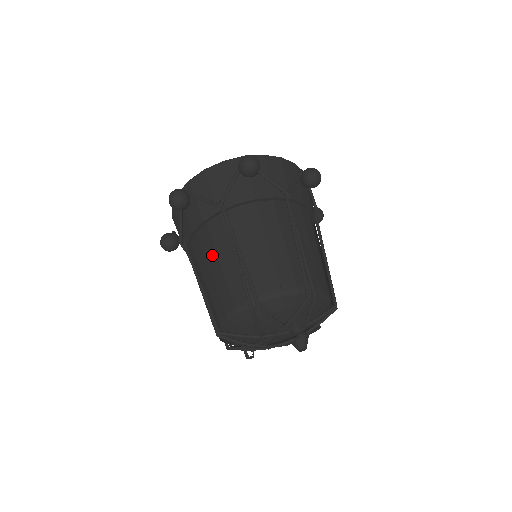
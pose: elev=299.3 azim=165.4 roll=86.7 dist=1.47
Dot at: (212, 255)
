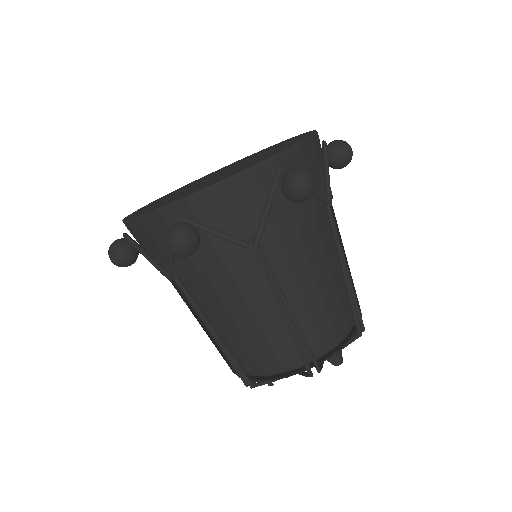
Dot at: (239, 306)
